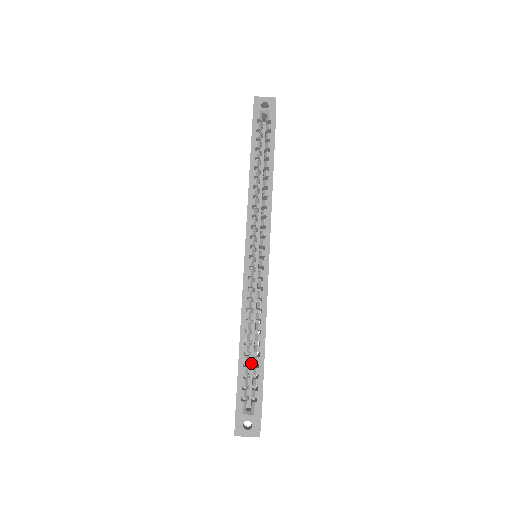
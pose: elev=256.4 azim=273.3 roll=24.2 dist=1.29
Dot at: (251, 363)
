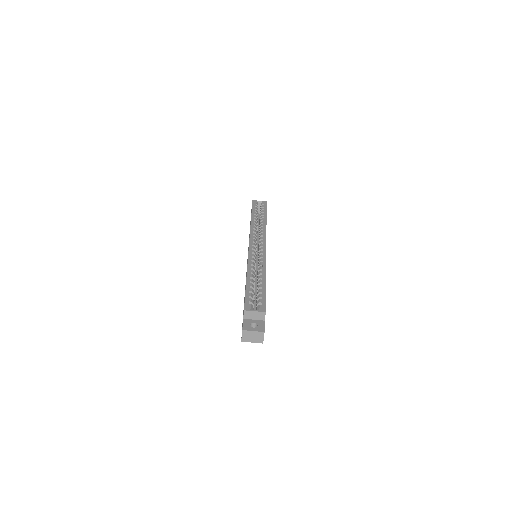
Dot at: (254, 302)
